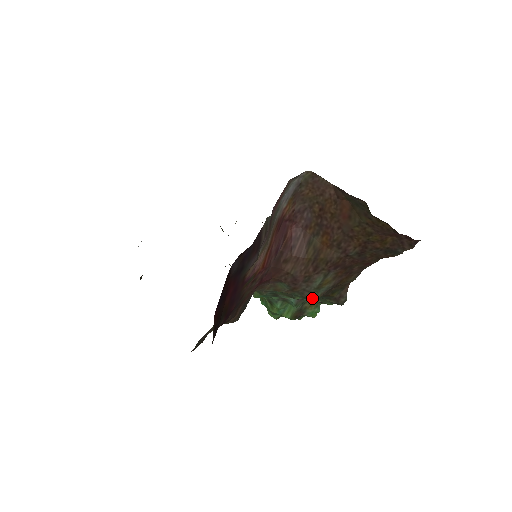
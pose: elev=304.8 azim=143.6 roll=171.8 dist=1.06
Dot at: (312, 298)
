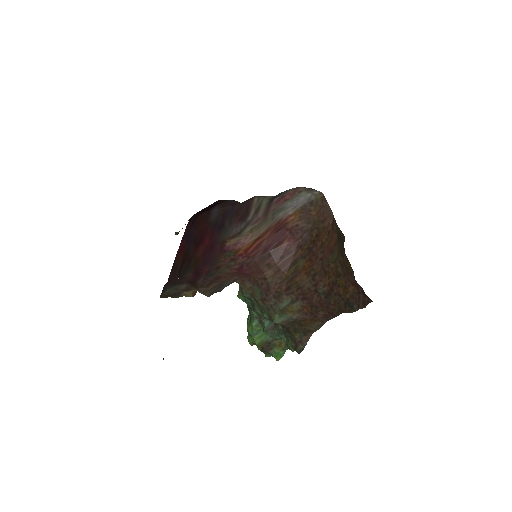
Dot at: (274, 319)
